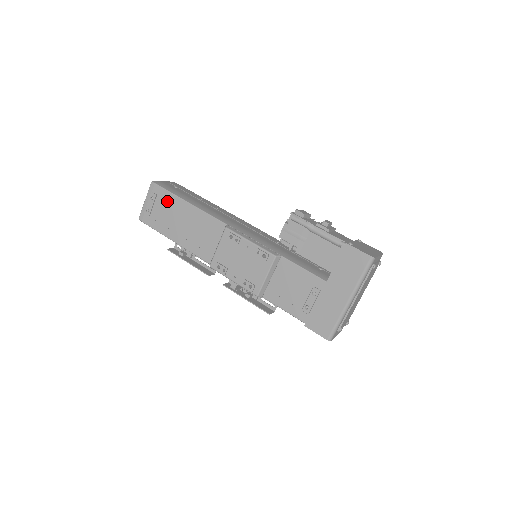
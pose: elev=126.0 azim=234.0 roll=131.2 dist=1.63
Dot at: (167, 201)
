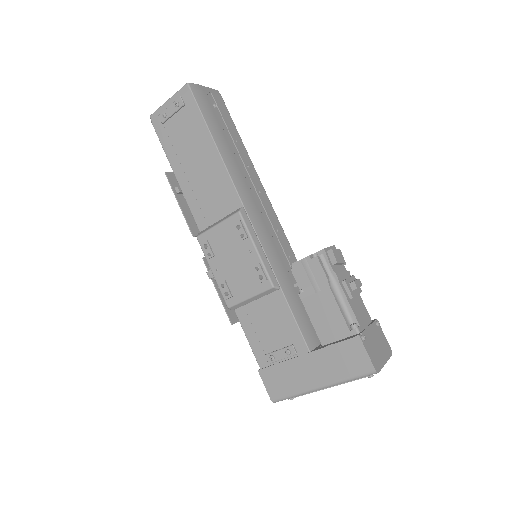
Dot at: (193, 122)
